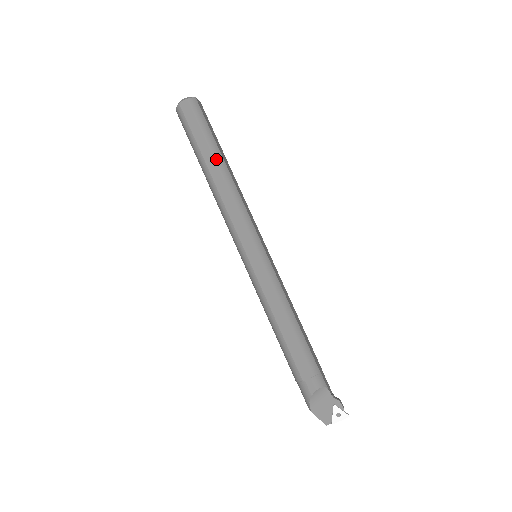
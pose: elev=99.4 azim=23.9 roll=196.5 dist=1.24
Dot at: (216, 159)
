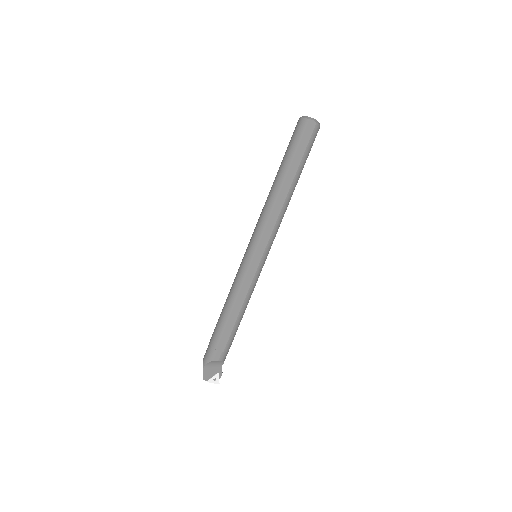
Dot at: (295, 180)
